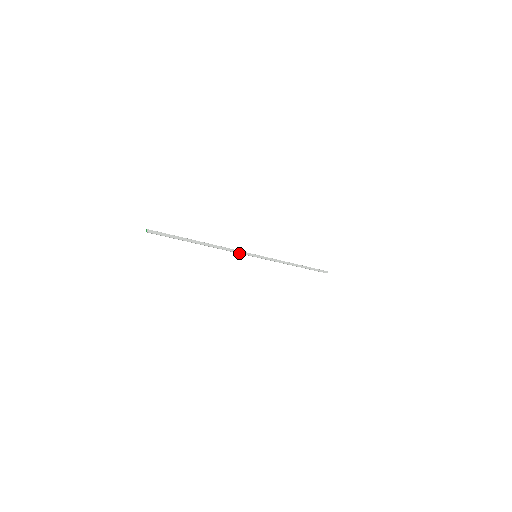
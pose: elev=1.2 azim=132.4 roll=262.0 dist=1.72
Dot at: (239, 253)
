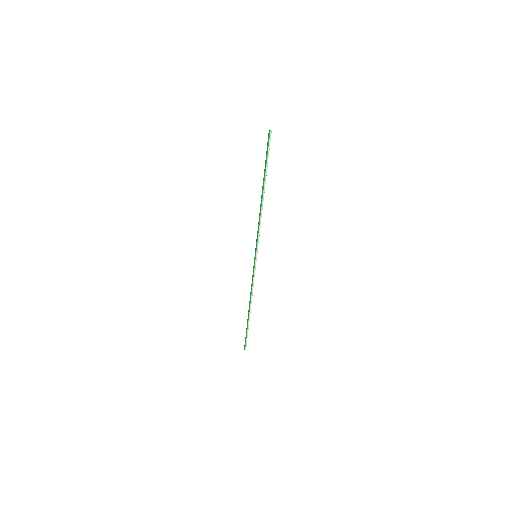
Dot at: (258, 236)
